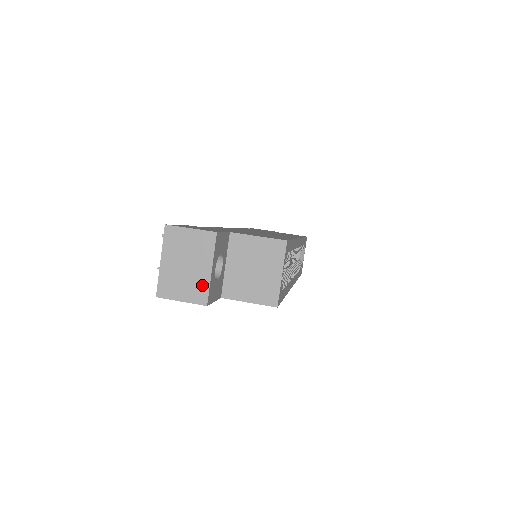
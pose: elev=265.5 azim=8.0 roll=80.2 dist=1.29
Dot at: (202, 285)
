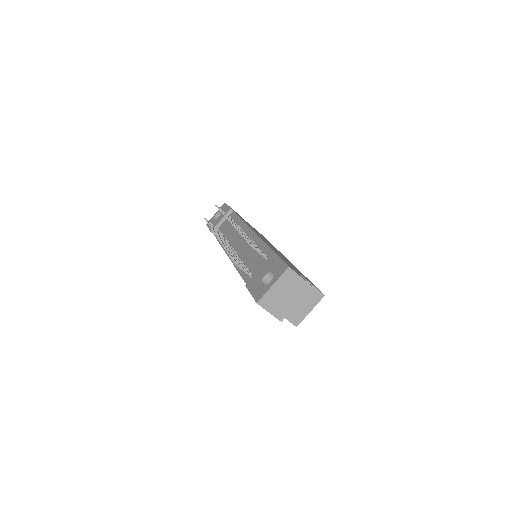
Dot at: (286, 310)
